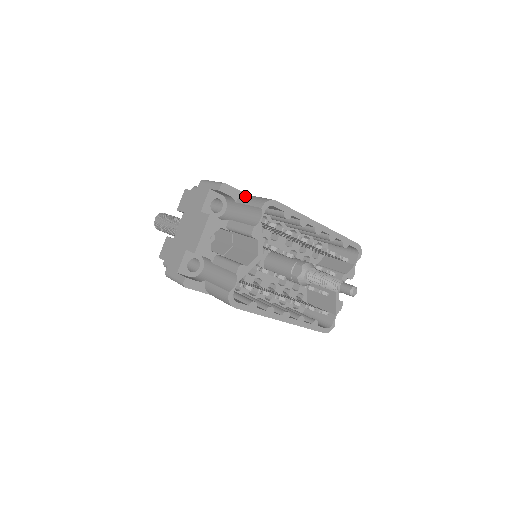
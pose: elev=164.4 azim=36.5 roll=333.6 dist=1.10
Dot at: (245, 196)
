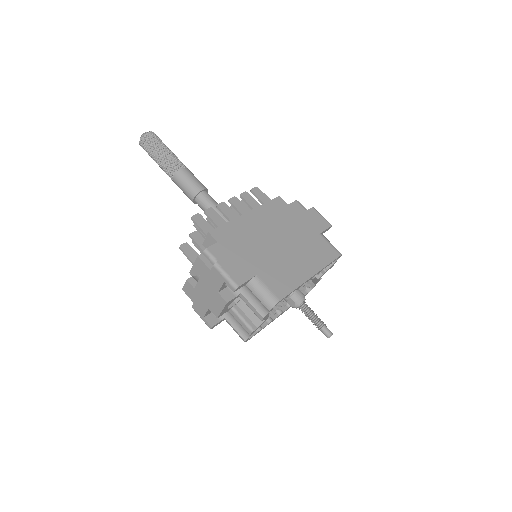
Dot at: (254, 283)
